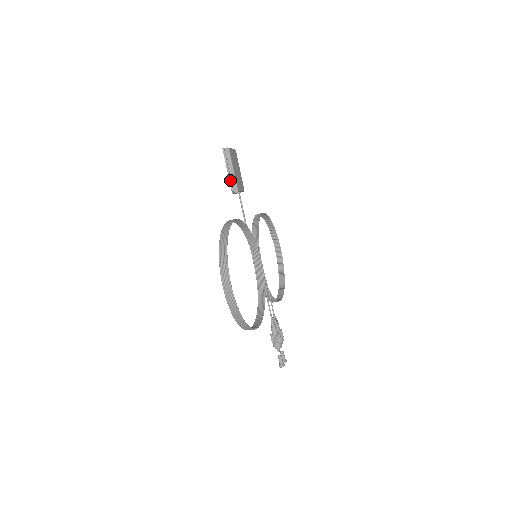
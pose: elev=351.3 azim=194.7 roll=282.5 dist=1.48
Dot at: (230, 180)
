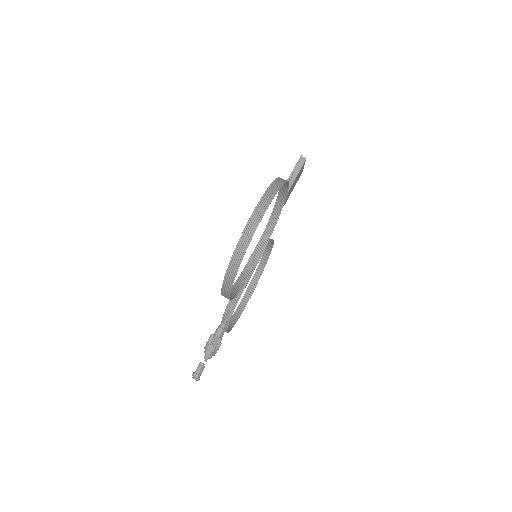
Dot at: (289, 179)
